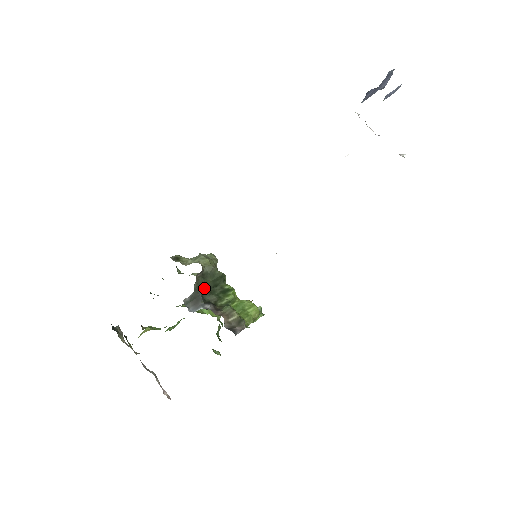
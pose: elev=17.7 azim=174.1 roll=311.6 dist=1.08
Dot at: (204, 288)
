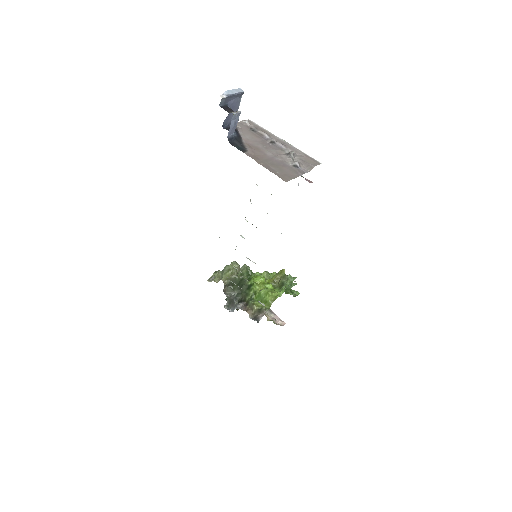
Dot at: (234, 292)
